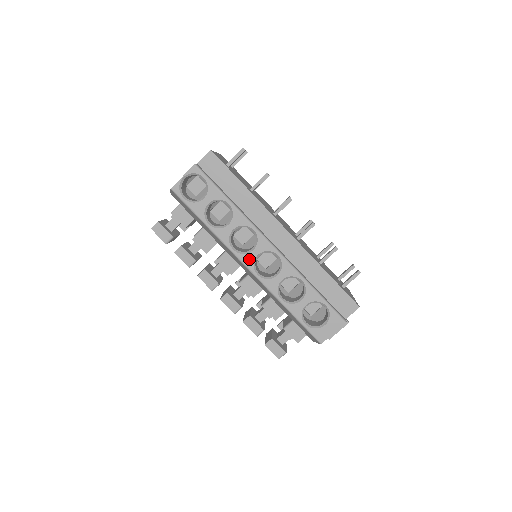
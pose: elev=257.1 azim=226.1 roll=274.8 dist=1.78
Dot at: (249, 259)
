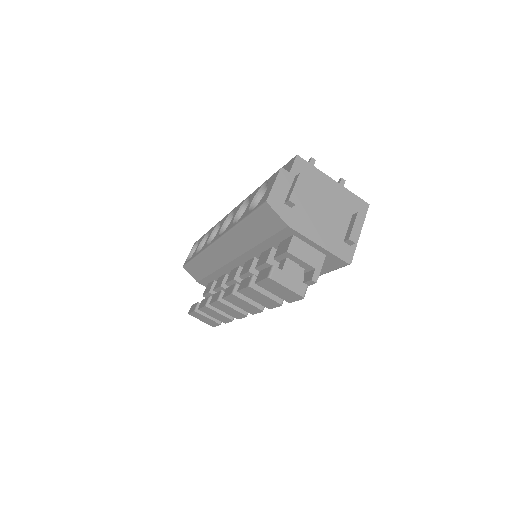
Dot at: (216, 236)
